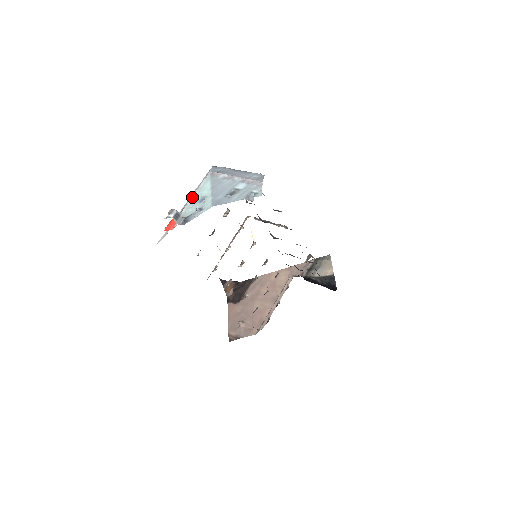
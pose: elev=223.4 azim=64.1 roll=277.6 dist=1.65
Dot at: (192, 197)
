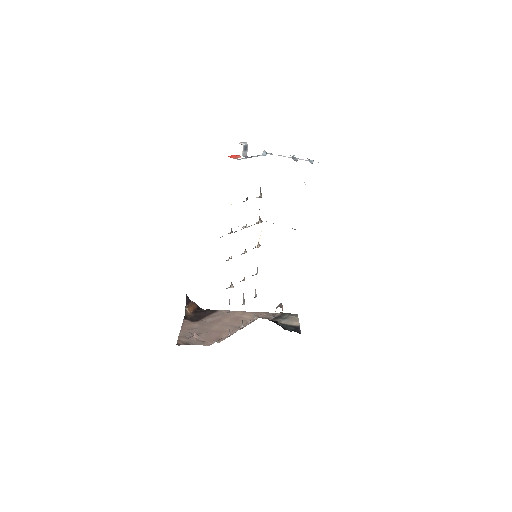
Dot at: occluded
